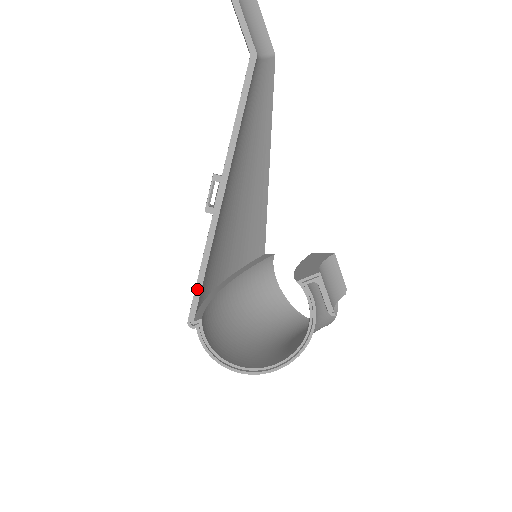
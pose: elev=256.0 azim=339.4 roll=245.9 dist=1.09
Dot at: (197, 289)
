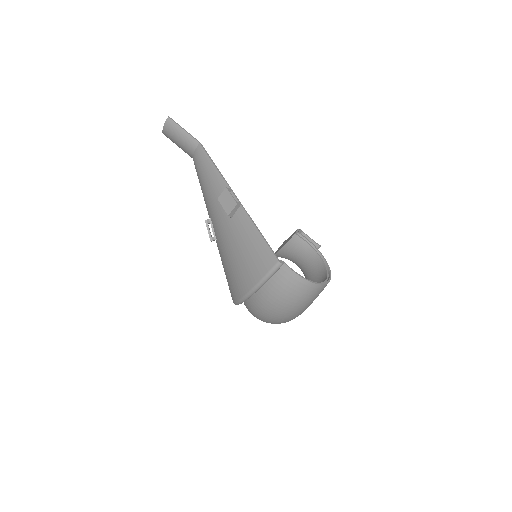
Dot at: (267, 242)
